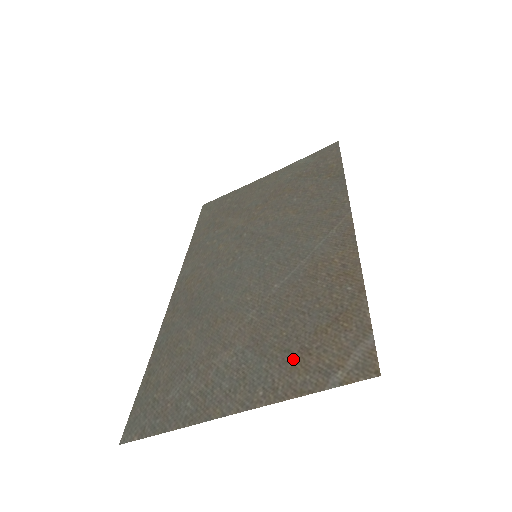
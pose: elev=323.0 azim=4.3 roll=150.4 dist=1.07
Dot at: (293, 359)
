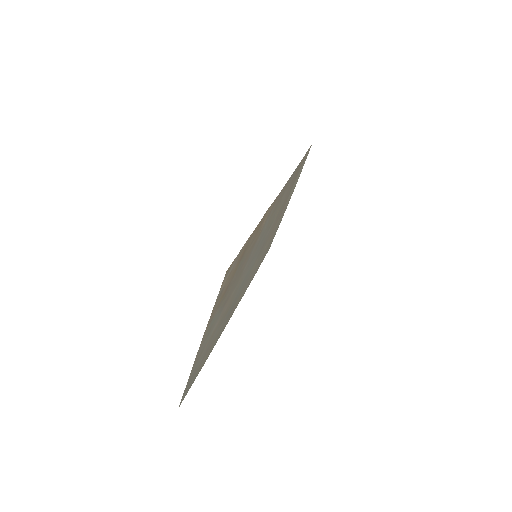
Dot at: (222, 298)
